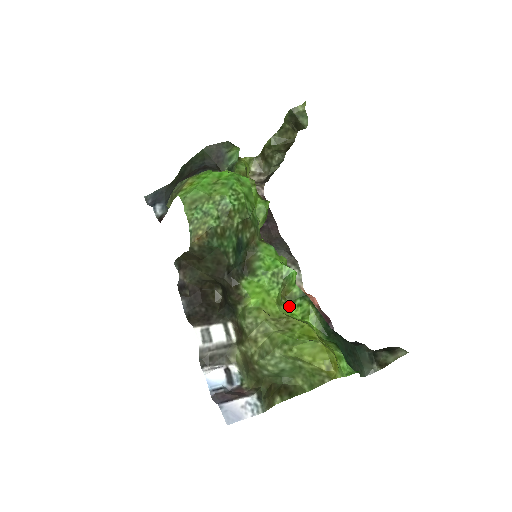
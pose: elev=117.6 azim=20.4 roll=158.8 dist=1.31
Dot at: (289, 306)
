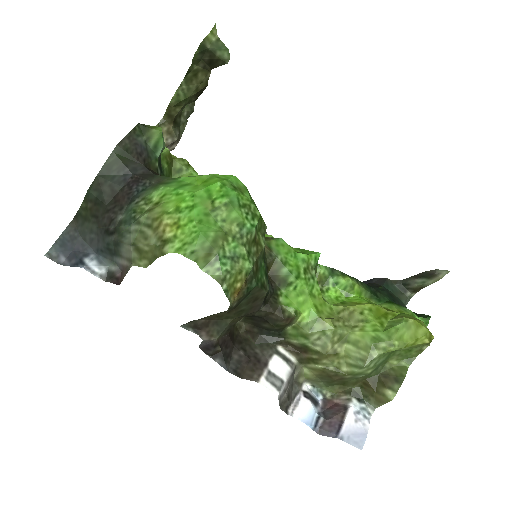
Dot at: (326, 291)
